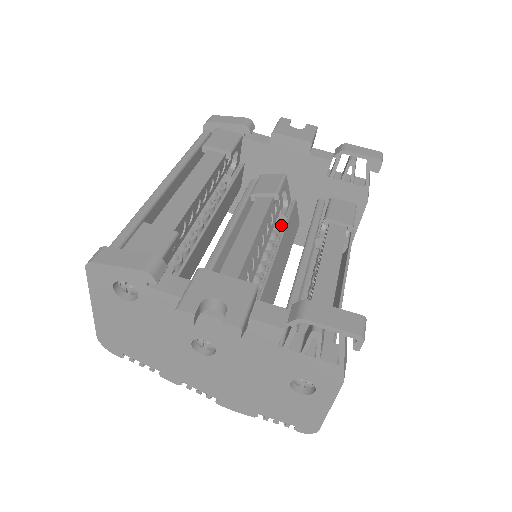
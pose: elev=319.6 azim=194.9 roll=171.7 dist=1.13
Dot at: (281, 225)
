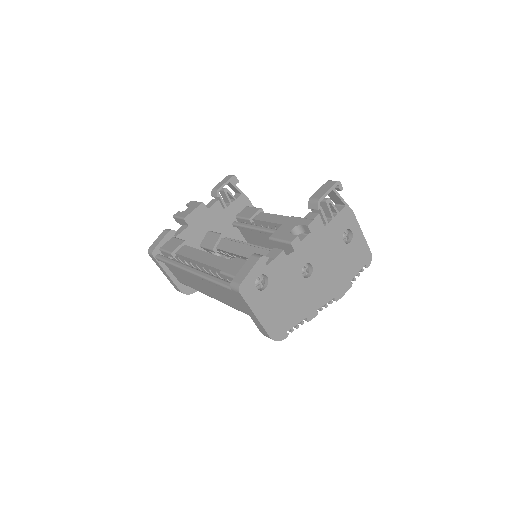
Dot at: occluded
